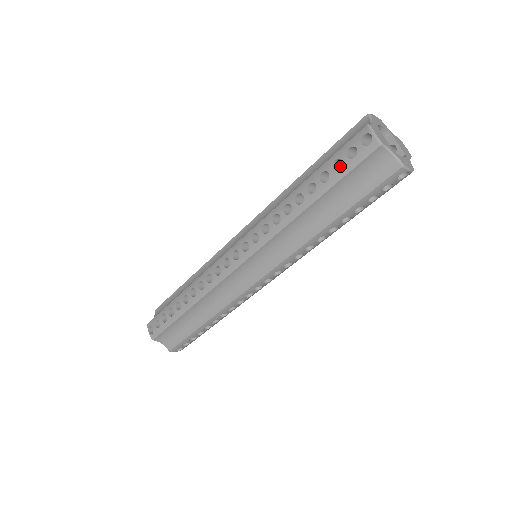
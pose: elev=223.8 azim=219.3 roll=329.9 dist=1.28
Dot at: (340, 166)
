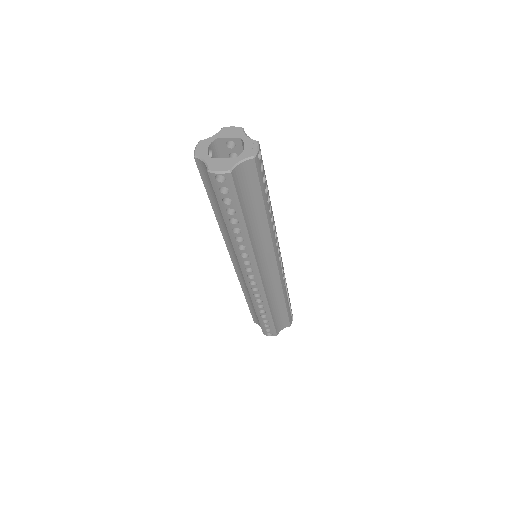
Dot at: occluded
